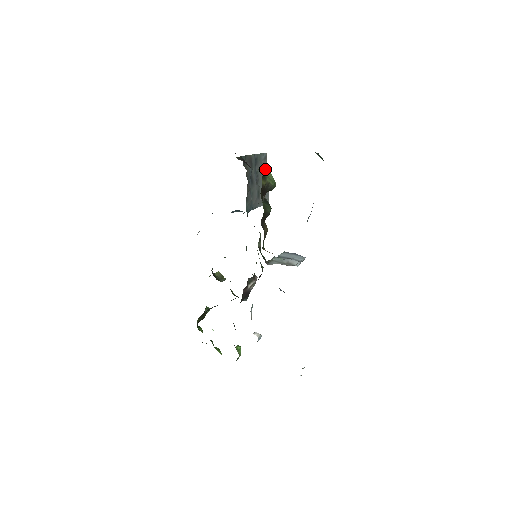
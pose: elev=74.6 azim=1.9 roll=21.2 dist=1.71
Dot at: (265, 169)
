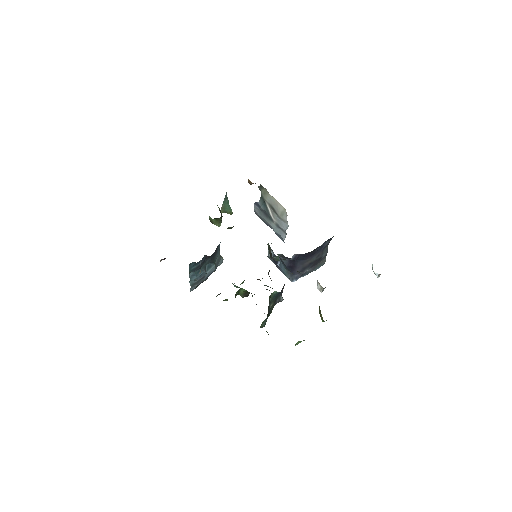
Dot at: occluded
